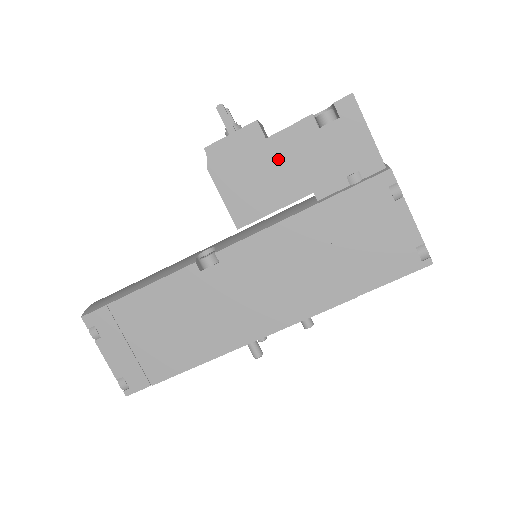
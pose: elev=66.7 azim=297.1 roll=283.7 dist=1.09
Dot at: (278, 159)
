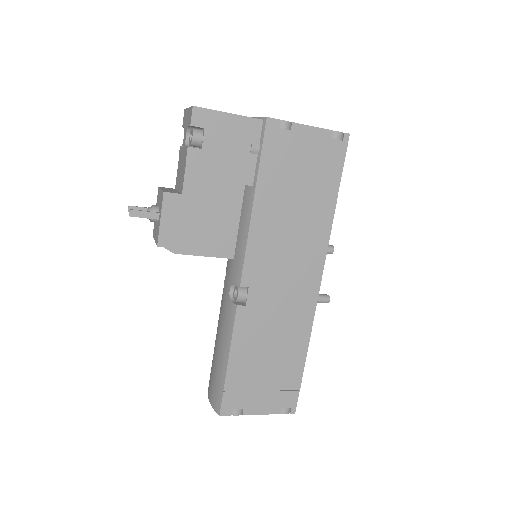
Dot at: (203, 195)
